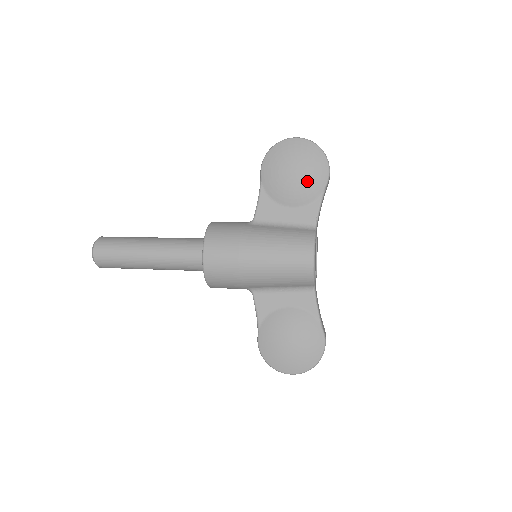
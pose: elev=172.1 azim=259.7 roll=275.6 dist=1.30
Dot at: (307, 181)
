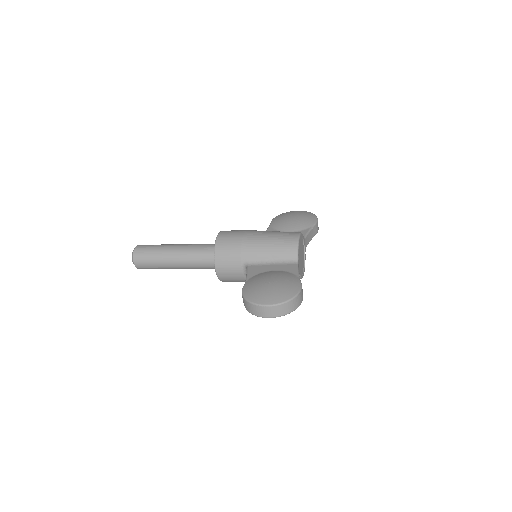
Dot at: (301, 220)
